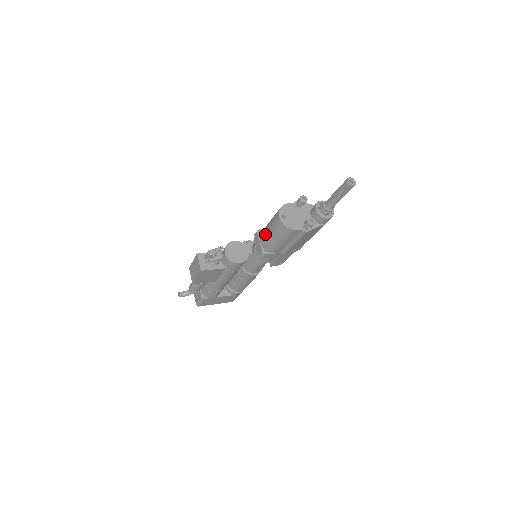
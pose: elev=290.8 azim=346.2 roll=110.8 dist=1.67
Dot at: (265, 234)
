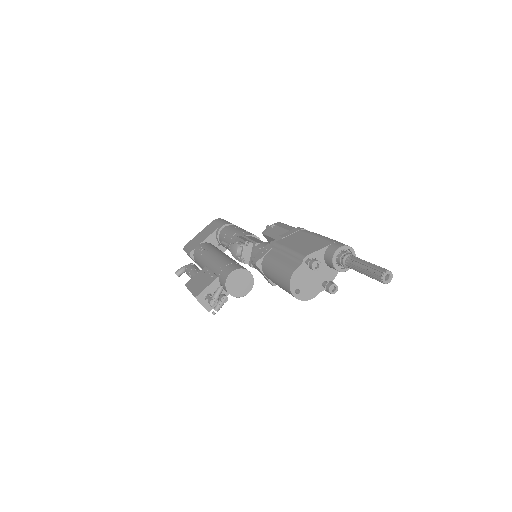
Dot at: (272, 281)
